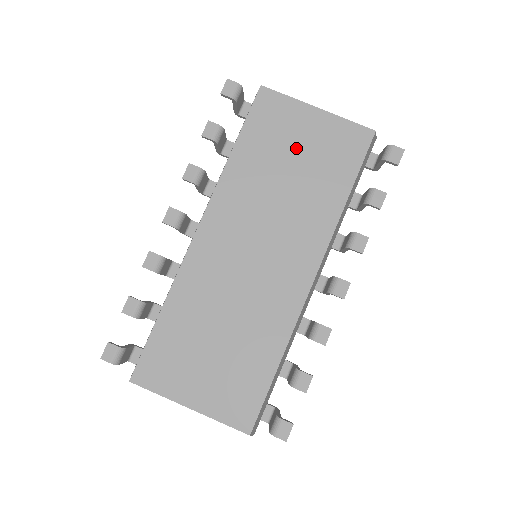
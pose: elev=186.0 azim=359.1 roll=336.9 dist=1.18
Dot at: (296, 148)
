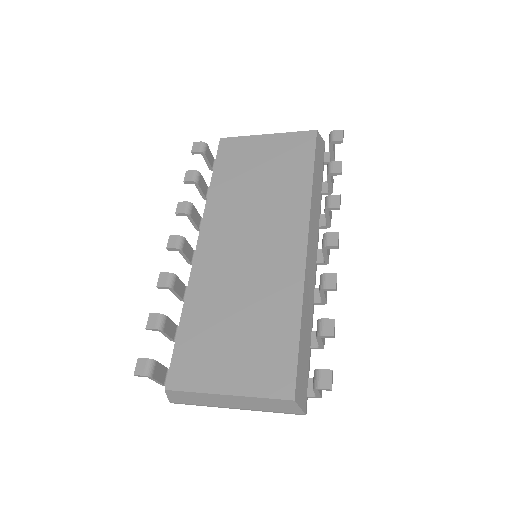
Dot at: (259, 163)
